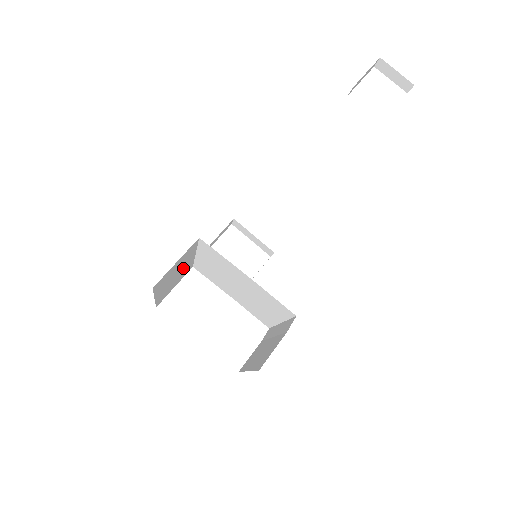
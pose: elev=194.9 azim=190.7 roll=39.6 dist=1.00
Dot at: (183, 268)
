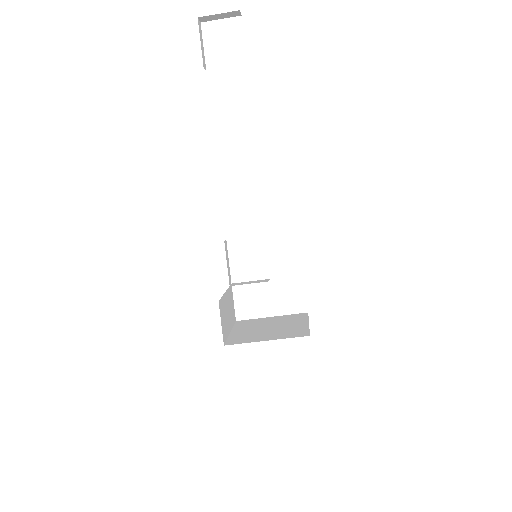
Dot at: (227, 303)
